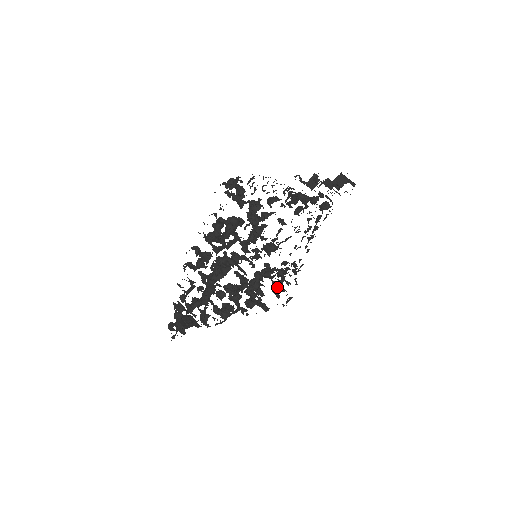
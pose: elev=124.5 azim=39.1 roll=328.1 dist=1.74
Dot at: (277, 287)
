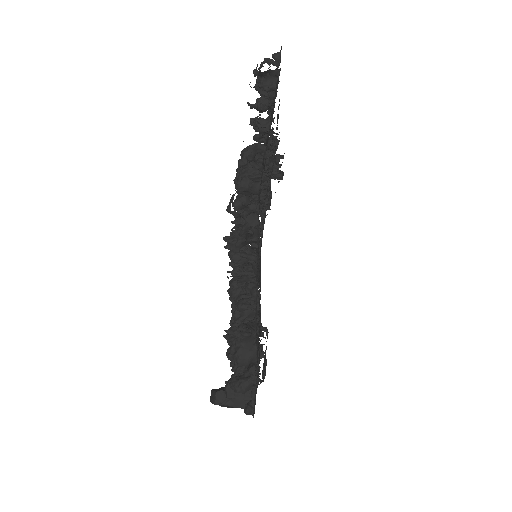
Dot at: occluded
